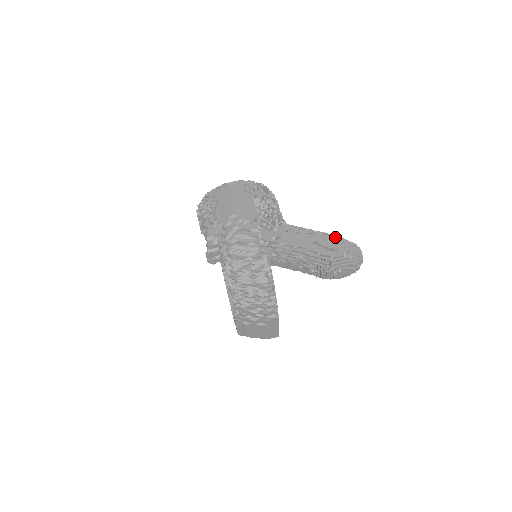
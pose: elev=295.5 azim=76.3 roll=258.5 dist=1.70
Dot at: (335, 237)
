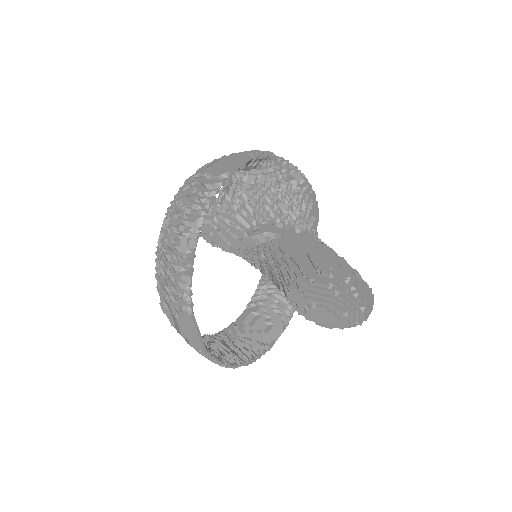
Dot at: (344, 264)
